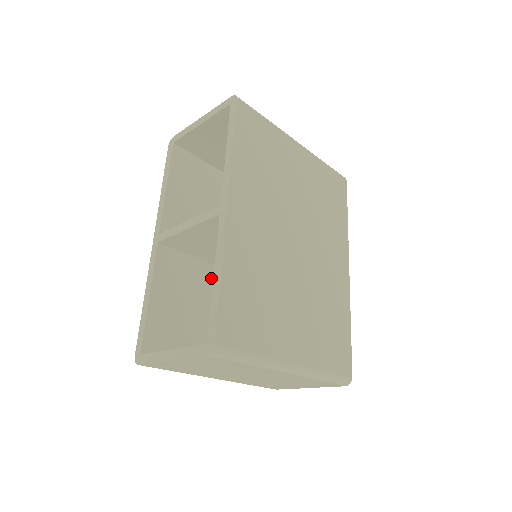
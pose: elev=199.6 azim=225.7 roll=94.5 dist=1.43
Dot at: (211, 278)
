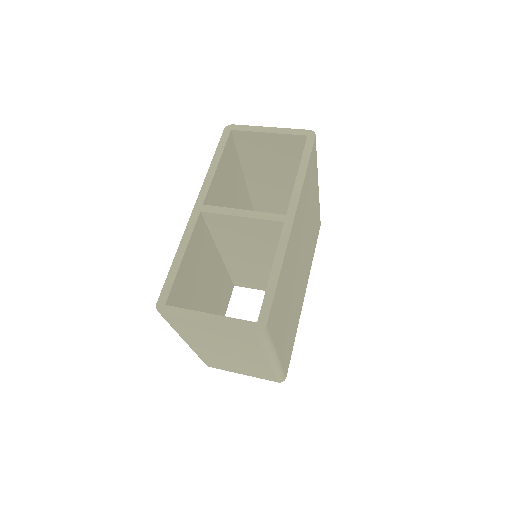
Dot at: (212, 257)
